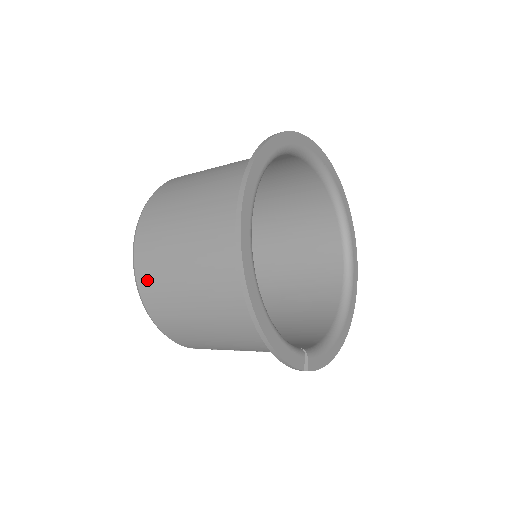
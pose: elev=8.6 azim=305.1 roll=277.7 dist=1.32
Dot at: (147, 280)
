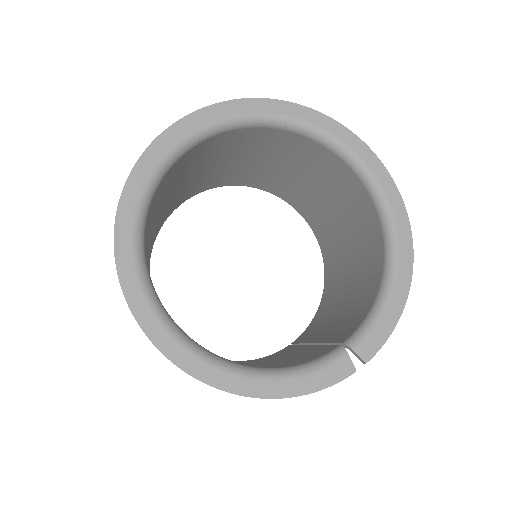
Dot at: occluded
